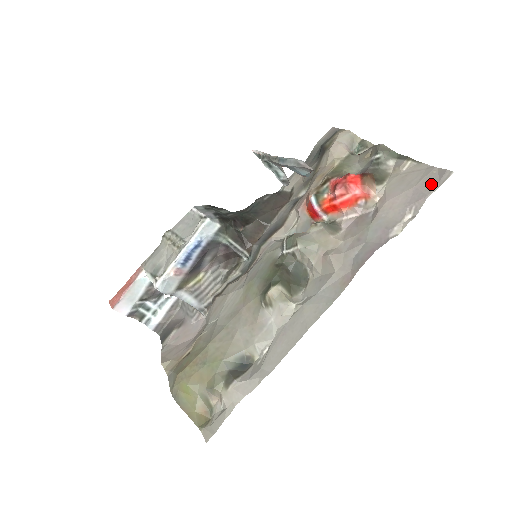
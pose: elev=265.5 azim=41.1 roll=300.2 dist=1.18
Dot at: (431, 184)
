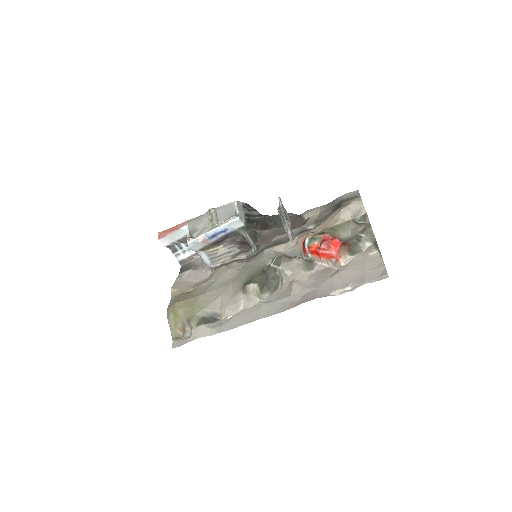
Dot at: (373, 276)
